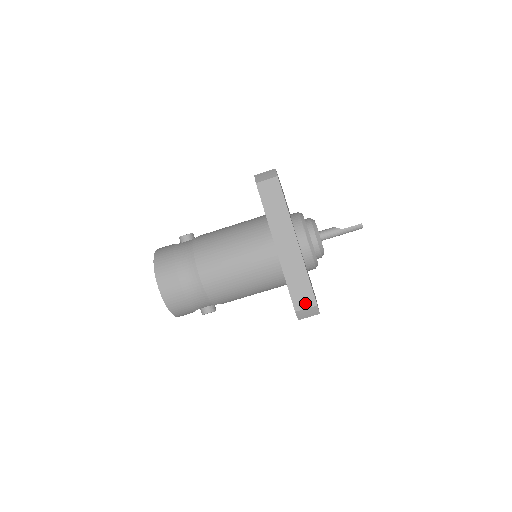
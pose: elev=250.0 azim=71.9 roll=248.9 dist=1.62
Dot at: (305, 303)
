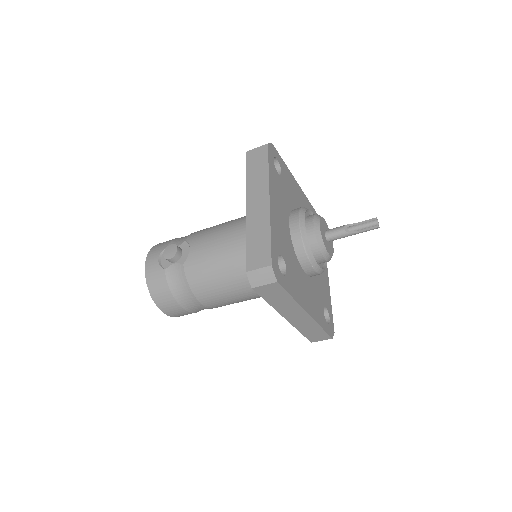
Dot at: (320, 339)
